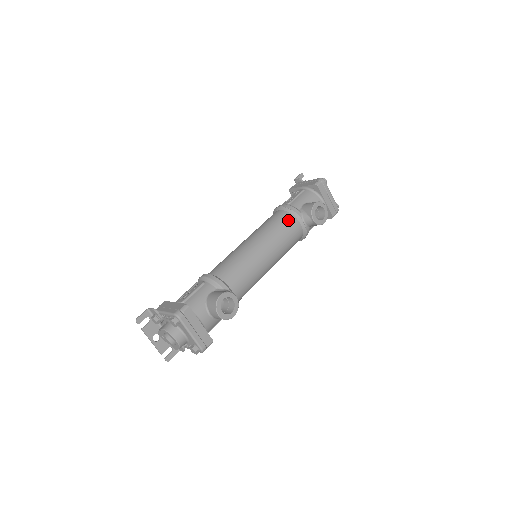
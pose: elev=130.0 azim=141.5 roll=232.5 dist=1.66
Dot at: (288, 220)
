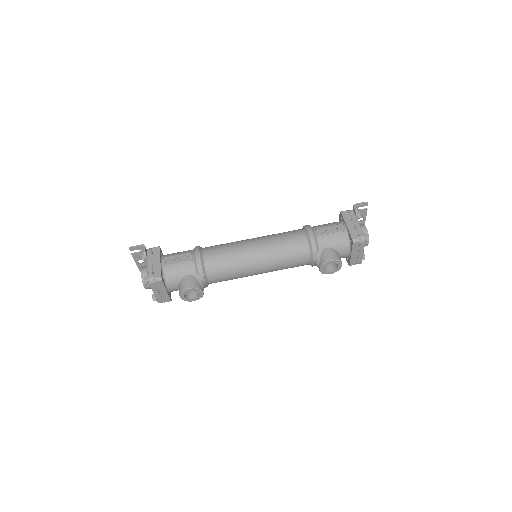
Dot at: (301, 253)
